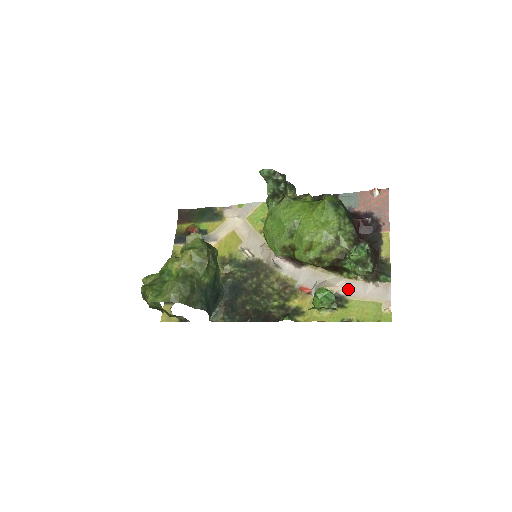
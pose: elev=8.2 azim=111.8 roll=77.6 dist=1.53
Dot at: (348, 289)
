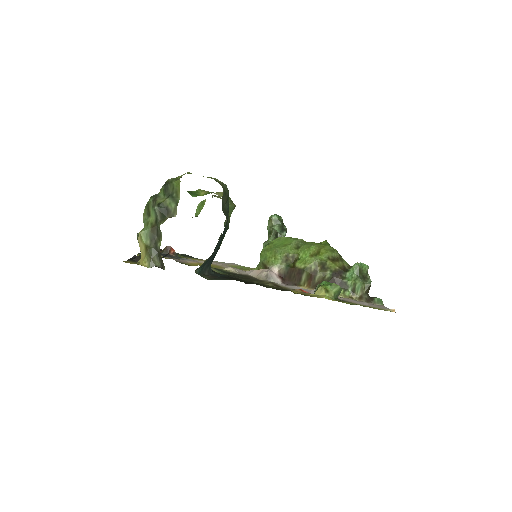
Dot at: (346, 299)
